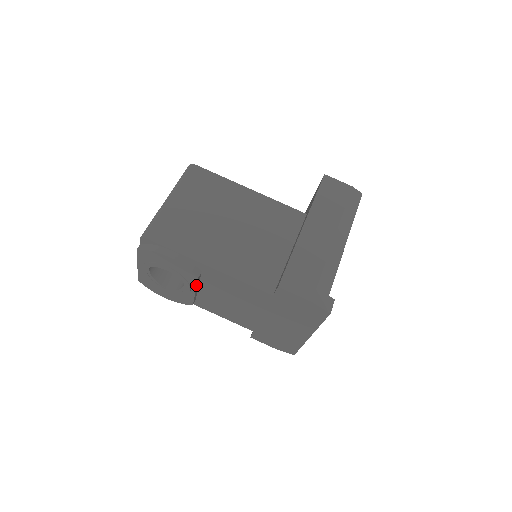
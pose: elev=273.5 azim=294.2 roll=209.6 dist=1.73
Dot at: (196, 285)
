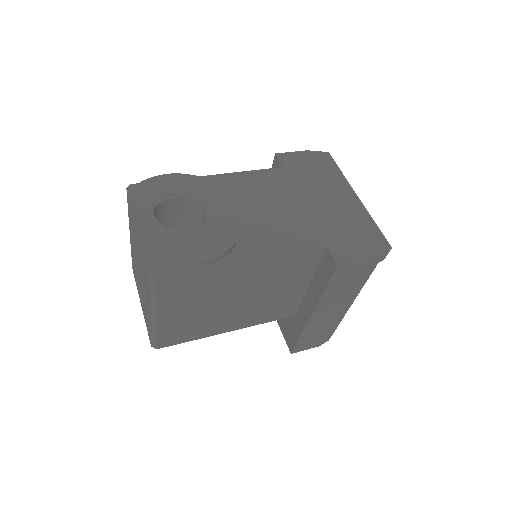
Dot at: (216, 196)
